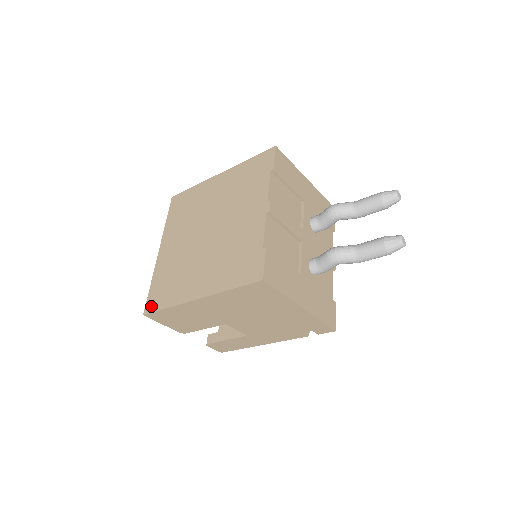
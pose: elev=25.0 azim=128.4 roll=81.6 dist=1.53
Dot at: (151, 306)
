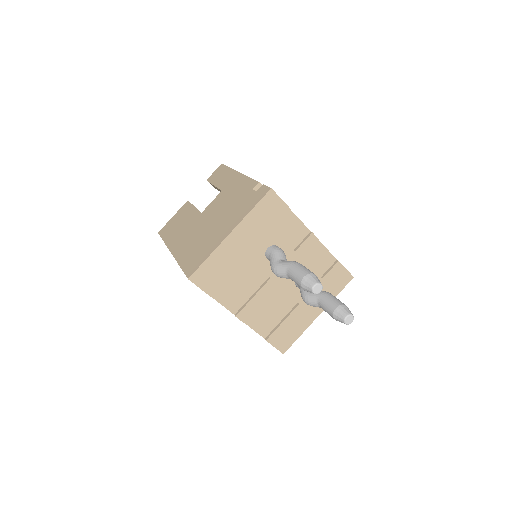
Dot at: occluded
